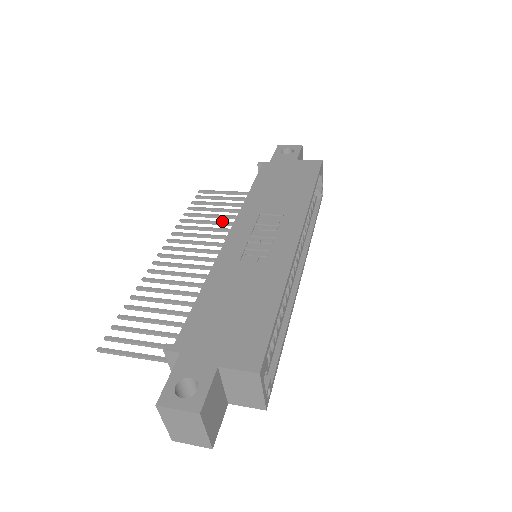
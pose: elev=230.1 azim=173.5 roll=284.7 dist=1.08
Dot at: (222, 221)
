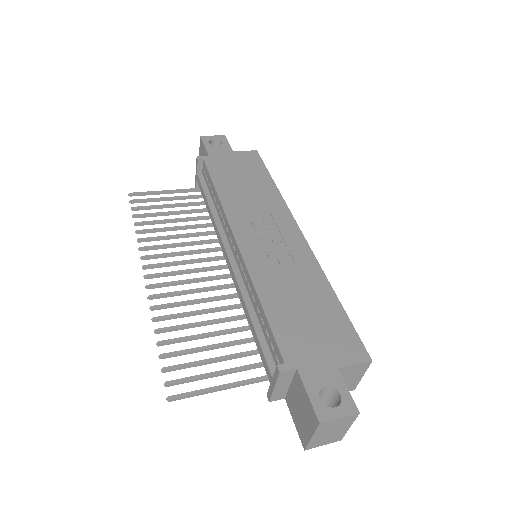
Dot at: (186, 225)
